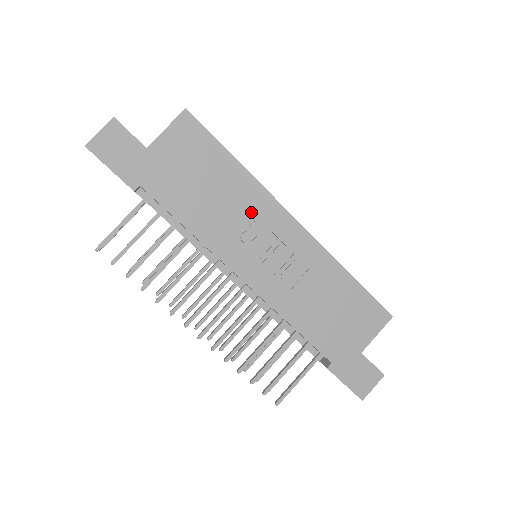
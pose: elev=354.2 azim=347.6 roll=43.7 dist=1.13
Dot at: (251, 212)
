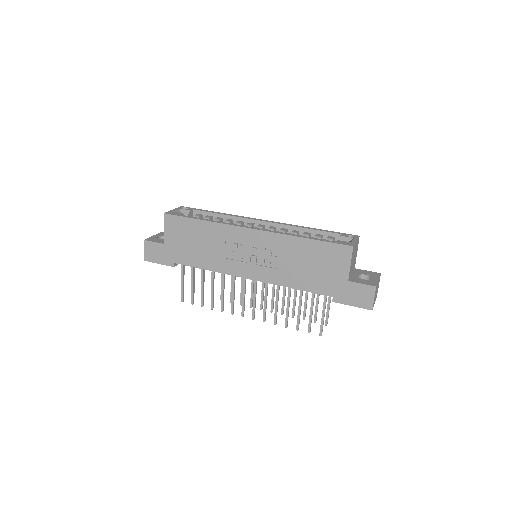
Dot at: (227, 241)
